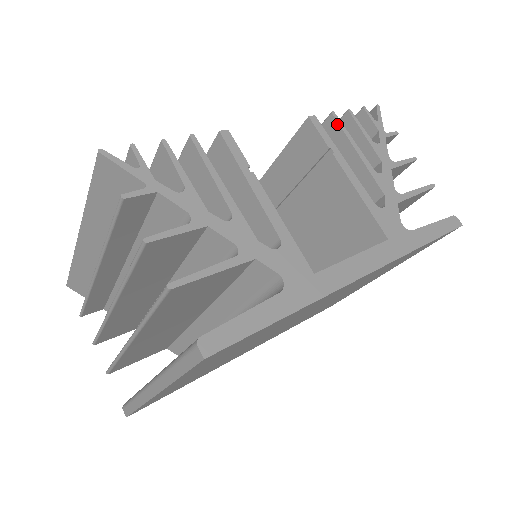
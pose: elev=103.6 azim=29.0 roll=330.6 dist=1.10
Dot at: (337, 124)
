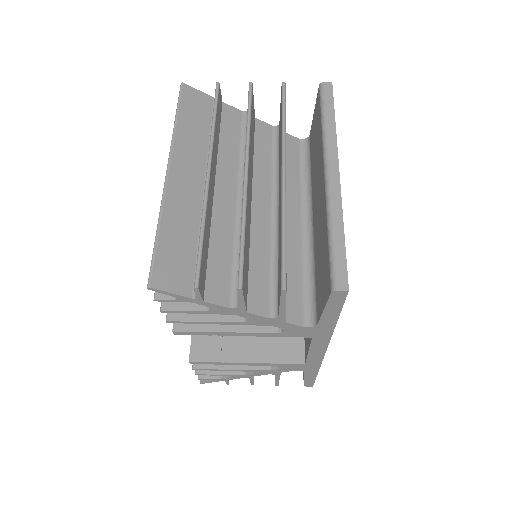
Dot at: occluded
